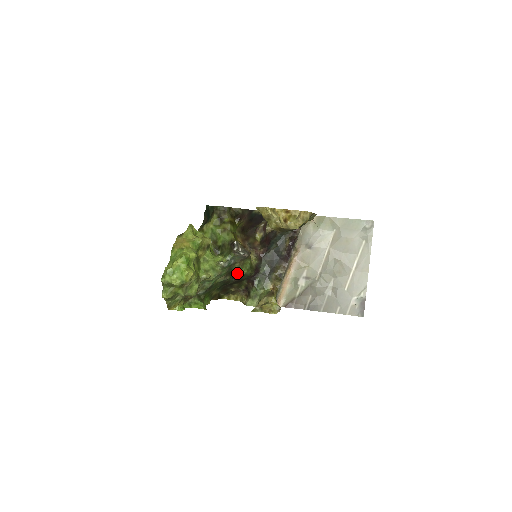
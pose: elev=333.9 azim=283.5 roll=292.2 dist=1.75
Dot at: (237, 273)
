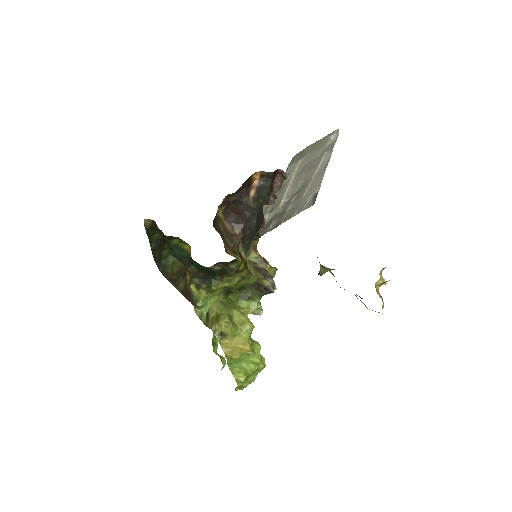
Dot at: occluded
